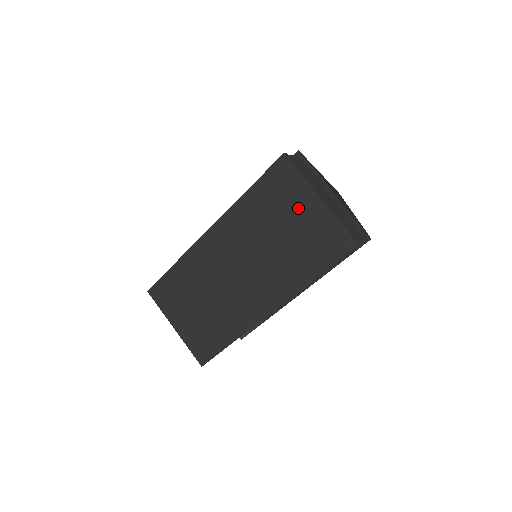
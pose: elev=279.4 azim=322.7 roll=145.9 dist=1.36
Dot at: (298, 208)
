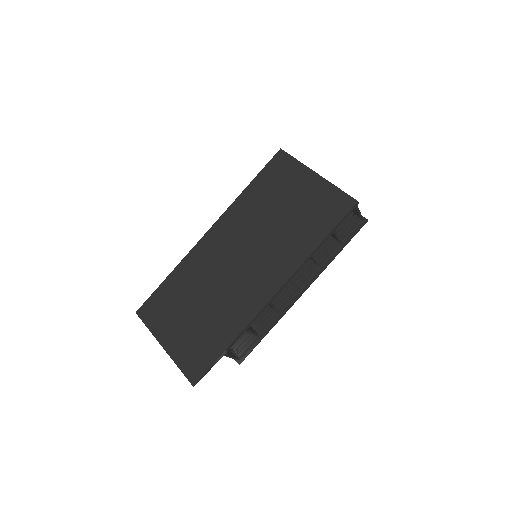
Dot at: (297, 187)
